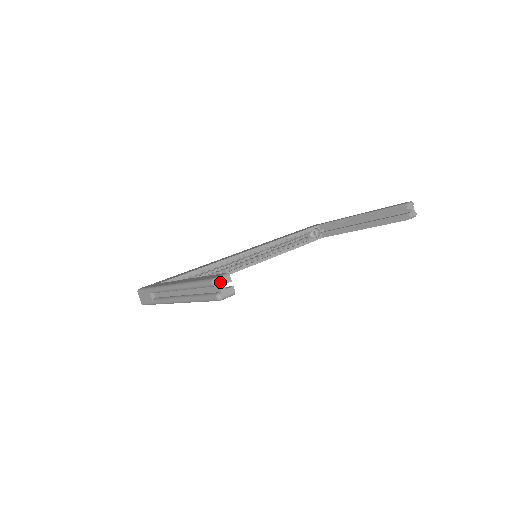
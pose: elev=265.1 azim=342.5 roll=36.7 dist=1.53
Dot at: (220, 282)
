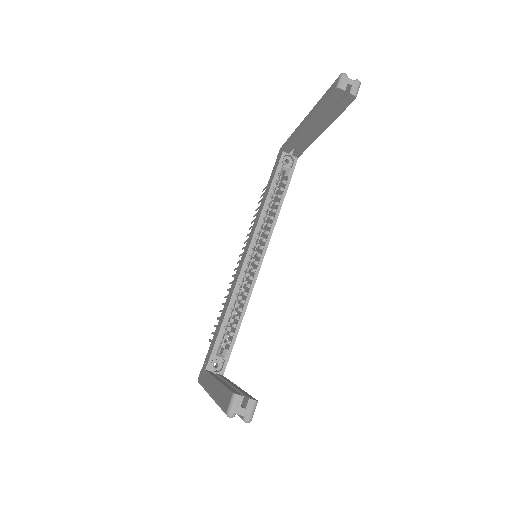
Dot at: (235, 410)
